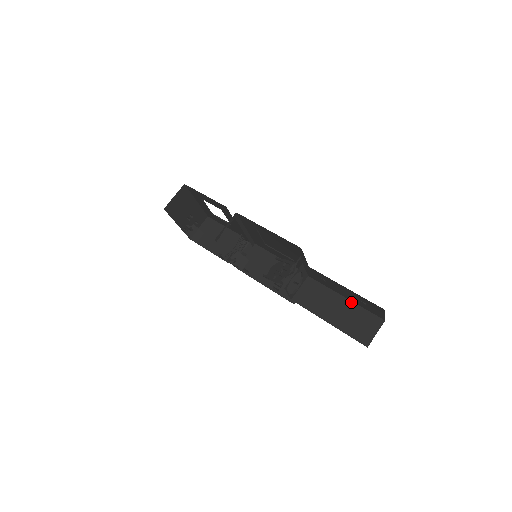
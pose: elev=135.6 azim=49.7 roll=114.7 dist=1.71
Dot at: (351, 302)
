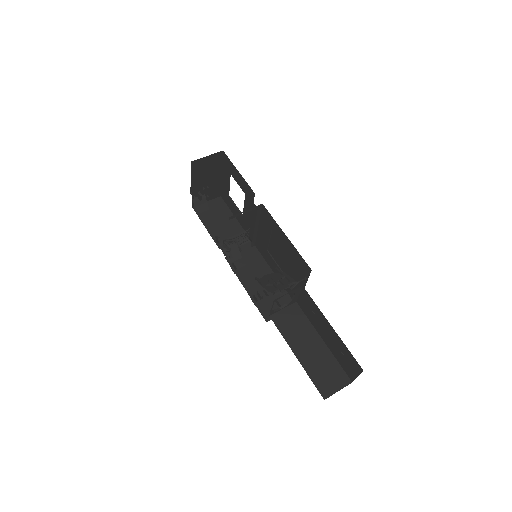
Dot at: (327, 348)
